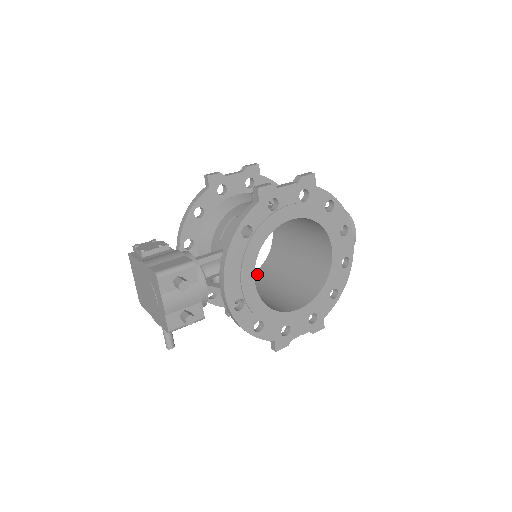
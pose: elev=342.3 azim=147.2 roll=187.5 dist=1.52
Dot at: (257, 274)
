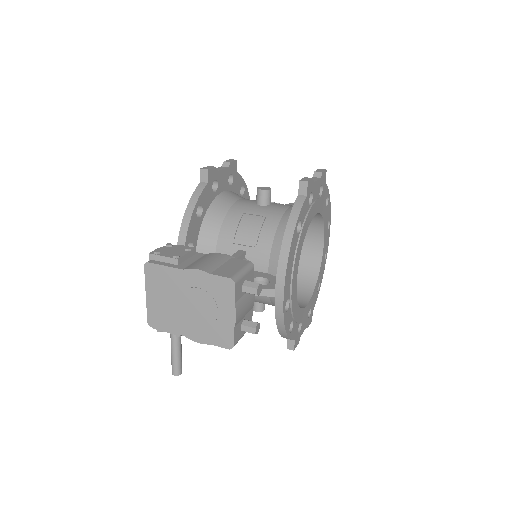
Dot at: occluded
